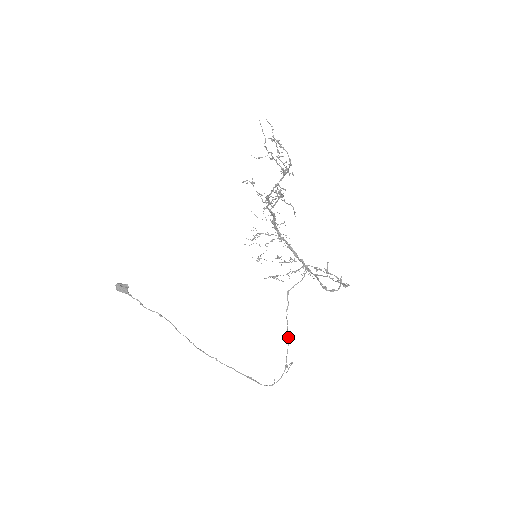
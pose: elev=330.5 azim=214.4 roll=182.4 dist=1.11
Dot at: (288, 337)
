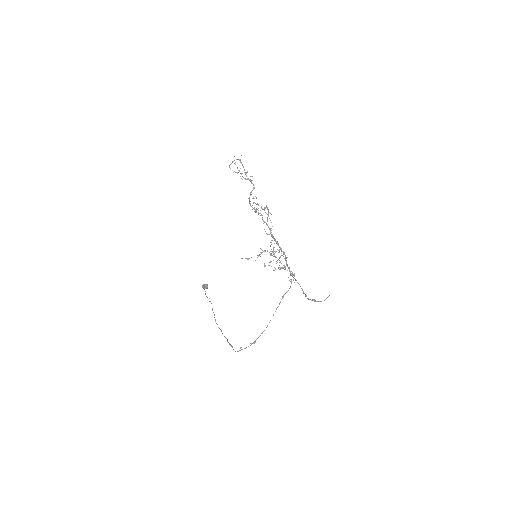
Dot at: (267, 325)
